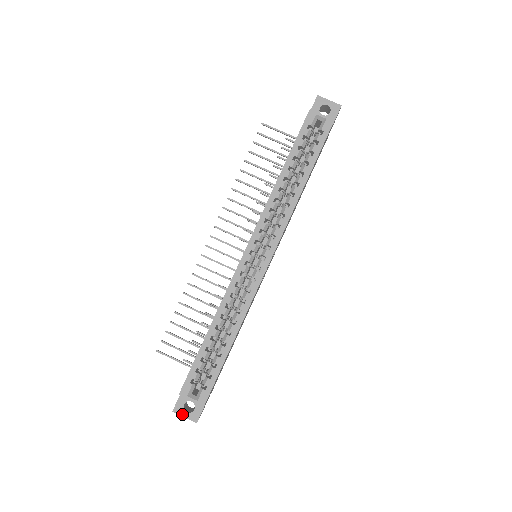
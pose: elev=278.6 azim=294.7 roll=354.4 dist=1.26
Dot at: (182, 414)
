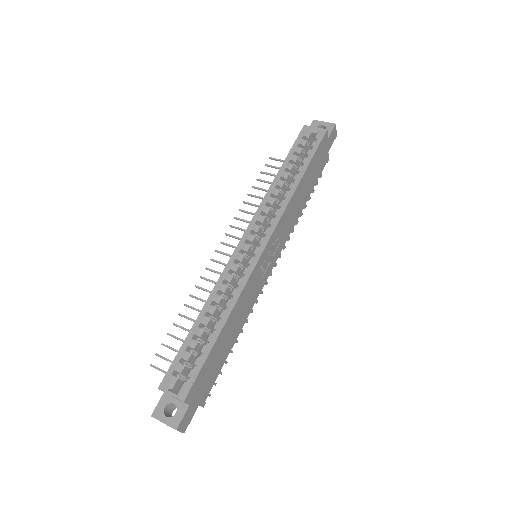
Dot at: (161, 419)
